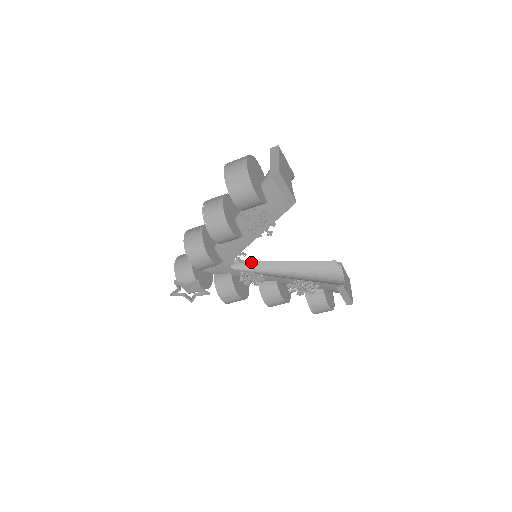
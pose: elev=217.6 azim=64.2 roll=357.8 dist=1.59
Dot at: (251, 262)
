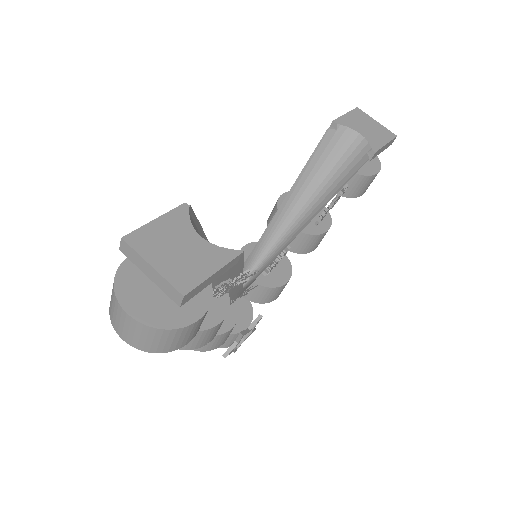
Dot at: (254, 249)
